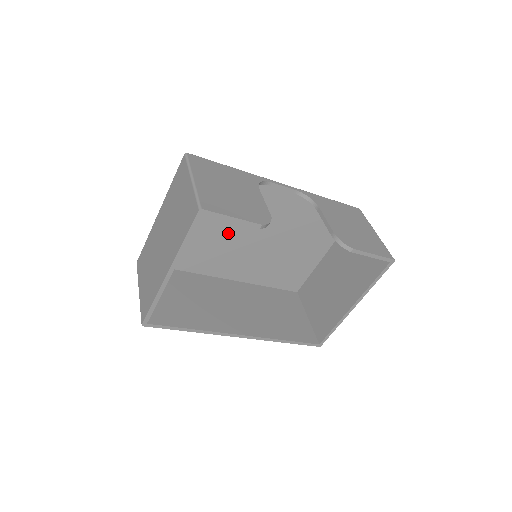
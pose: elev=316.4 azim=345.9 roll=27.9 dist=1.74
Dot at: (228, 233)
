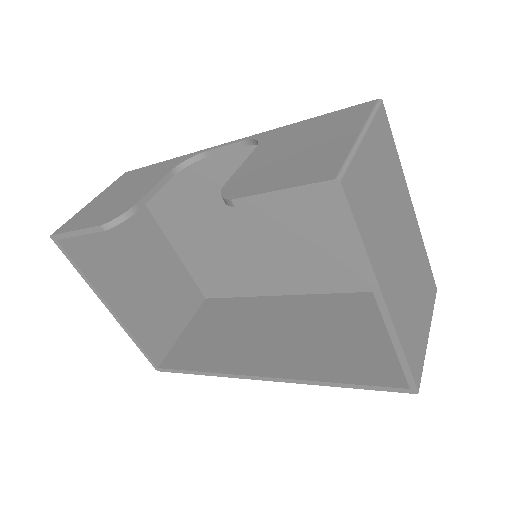
Dot at: (239, 236)
